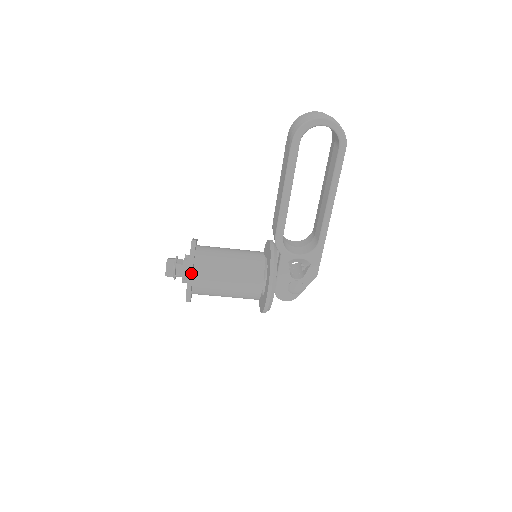
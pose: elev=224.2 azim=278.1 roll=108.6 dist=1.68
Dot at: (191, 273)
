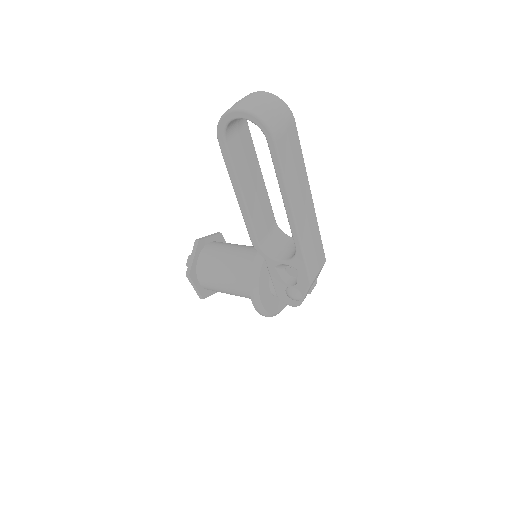
Dot at: (188, 275)
